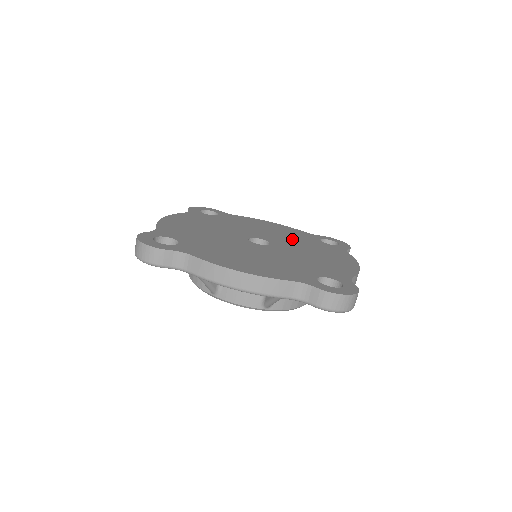
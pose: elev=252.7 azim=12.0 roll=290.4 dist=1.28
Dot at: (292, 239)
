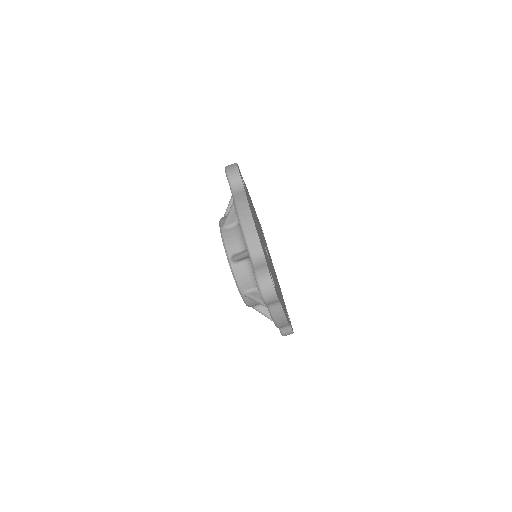
Dot at: occluded
